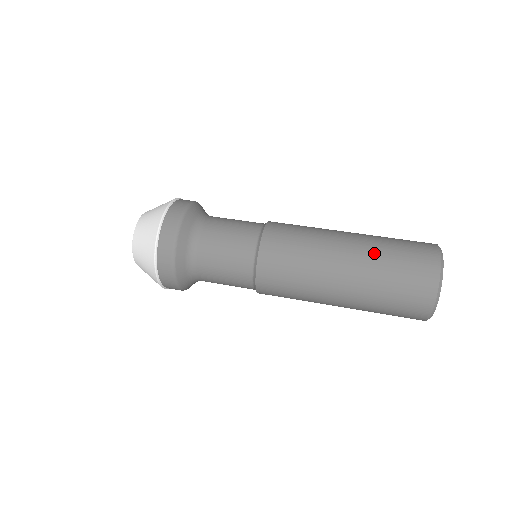
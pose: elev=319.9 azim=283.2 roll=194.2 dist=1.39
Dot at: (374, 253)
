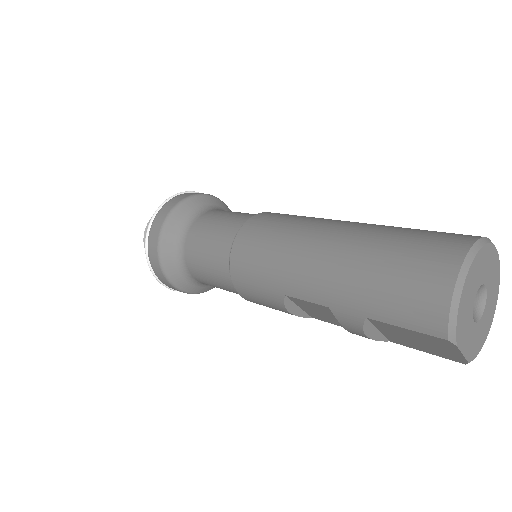
Dot at: occluded
